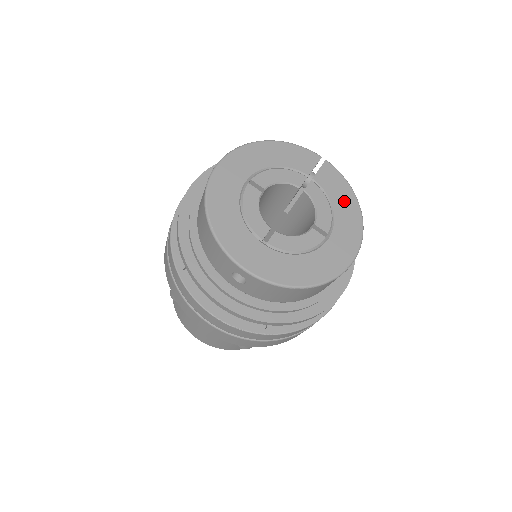
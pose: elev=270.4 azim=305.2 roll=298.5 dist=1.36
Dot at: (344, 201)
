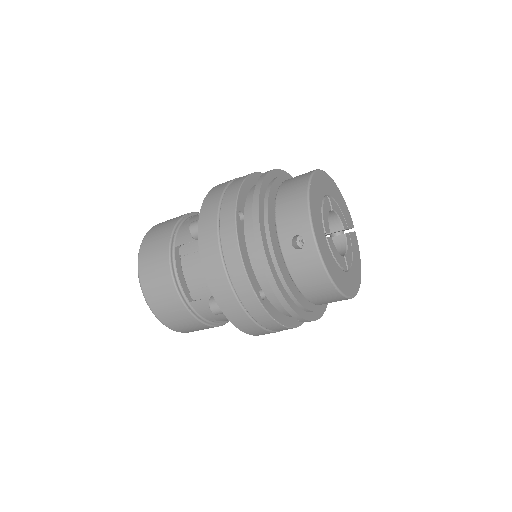
Dot at: (357, 261)
